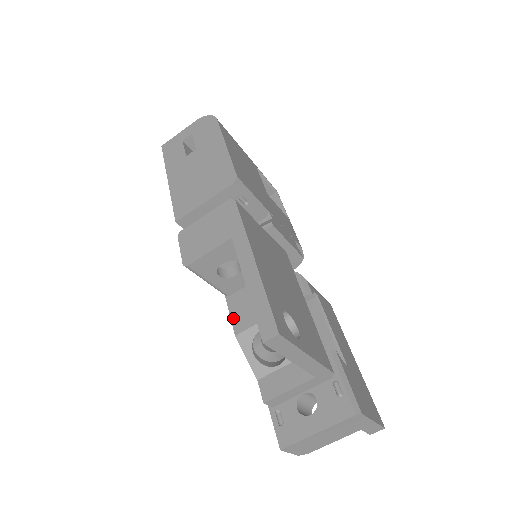
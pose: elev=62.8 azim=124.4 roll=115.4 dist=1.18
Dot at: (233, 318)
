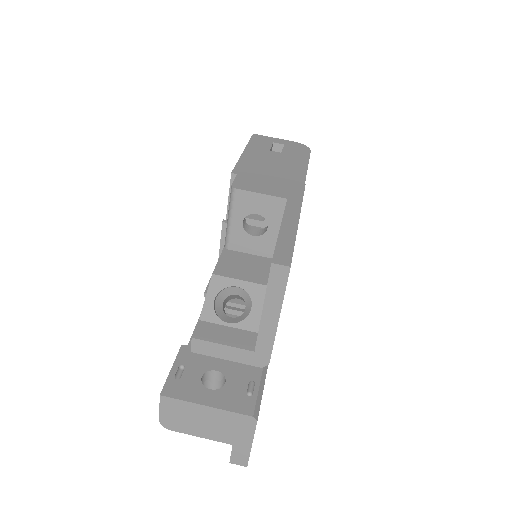
Dot at: (220, 263)
